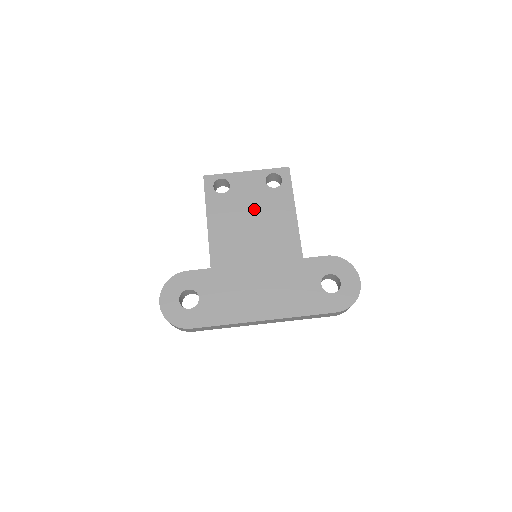
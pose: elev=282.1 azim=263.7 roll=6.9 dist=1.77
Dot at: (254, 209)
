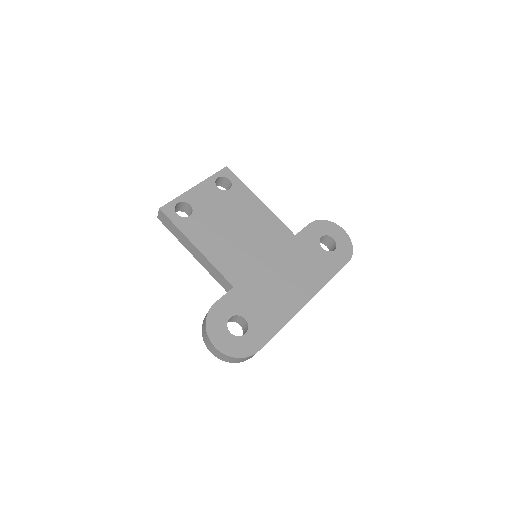
Dot at: (227, 216)
